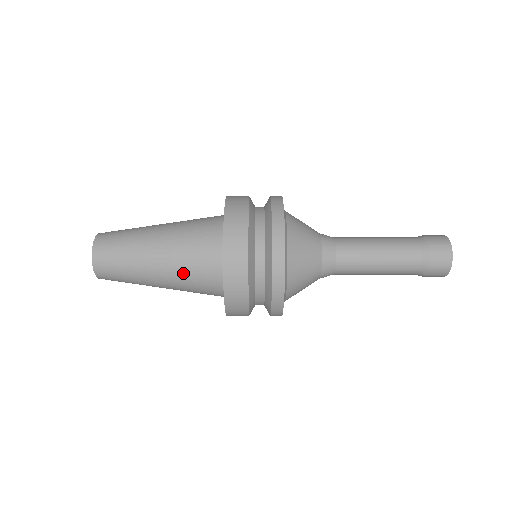
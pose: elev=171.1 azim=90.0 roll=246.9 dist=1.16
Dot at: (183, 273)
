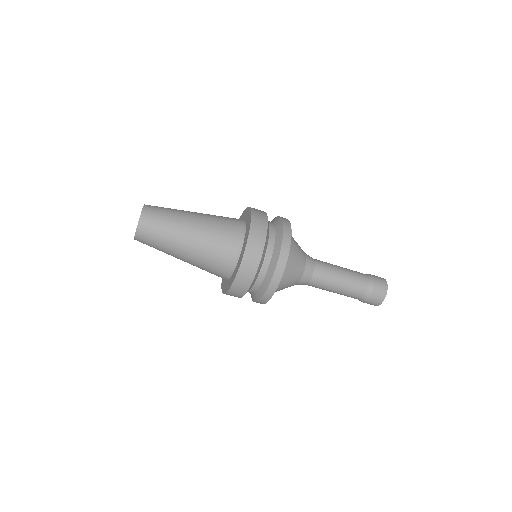
Dot at: (215, 217)
